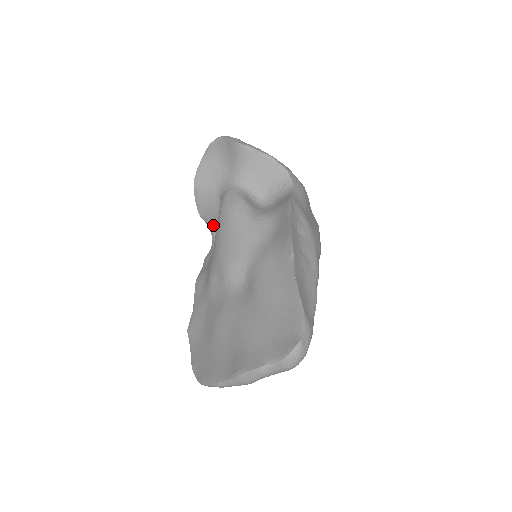
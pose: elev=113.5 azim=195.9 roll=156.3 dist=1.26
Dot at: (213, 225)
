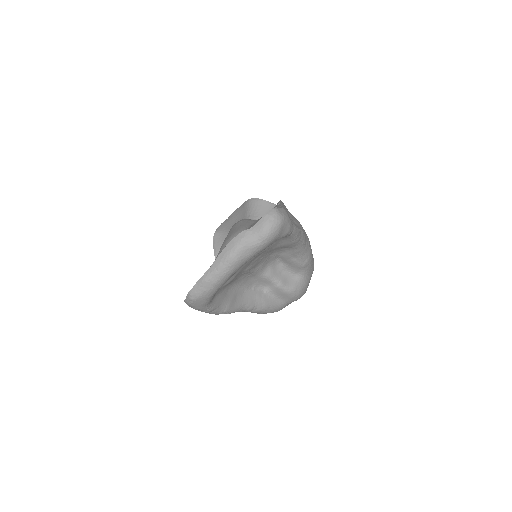
Dot at: occluded
